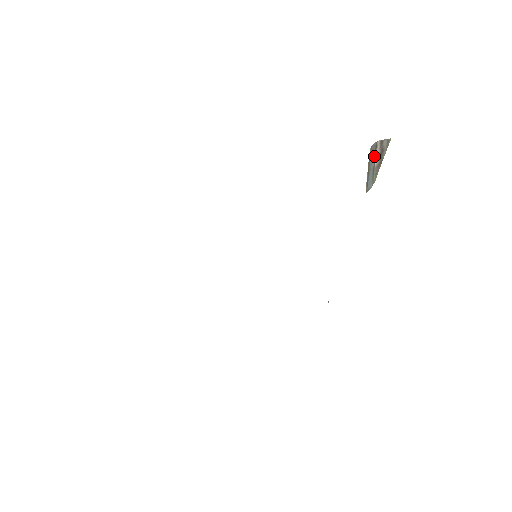
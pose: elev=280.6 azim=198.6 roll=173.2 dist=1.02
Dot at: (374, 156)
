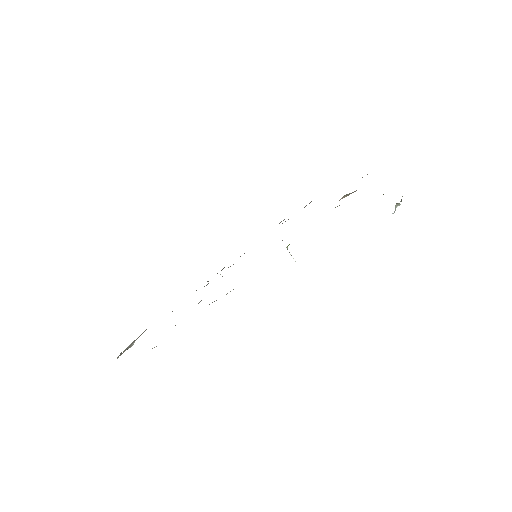
Dot at: occluded
